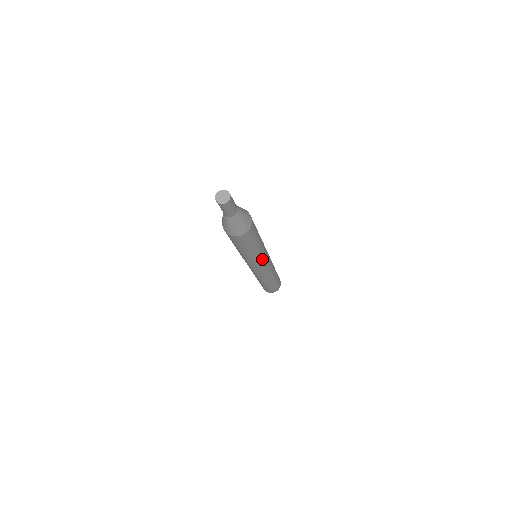
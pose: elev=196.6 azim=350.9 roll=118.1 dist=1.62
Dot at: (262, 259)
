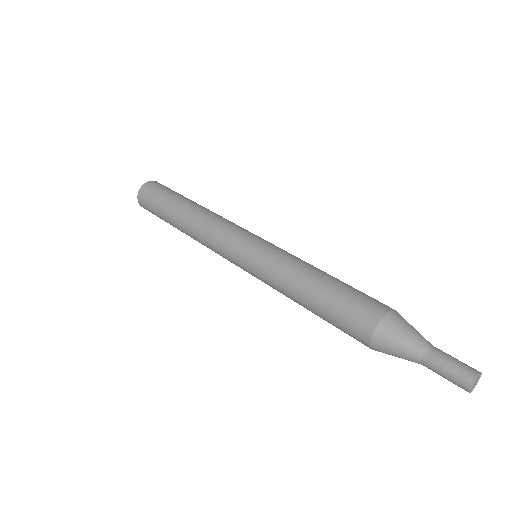
Dot at: occluded
